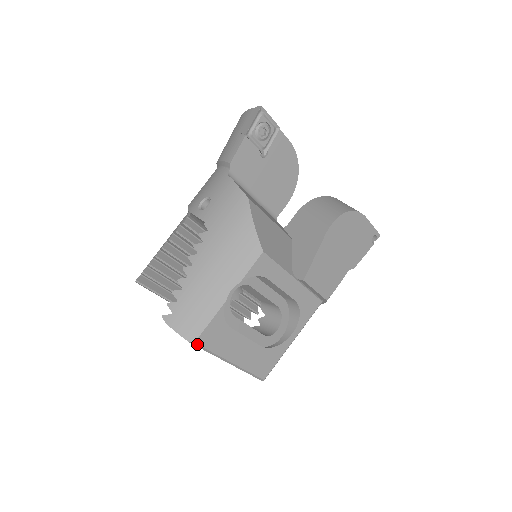
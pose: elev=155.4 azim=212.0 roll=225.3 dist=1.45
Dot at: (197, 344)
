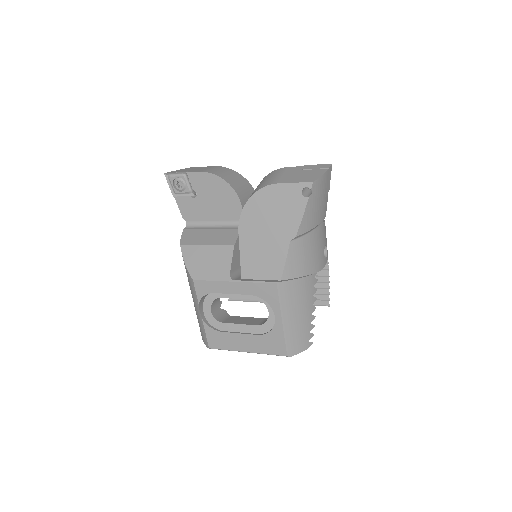
Dot at: (212, 348)
